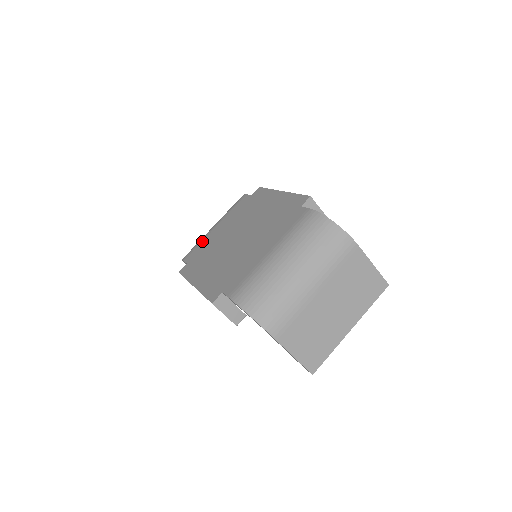
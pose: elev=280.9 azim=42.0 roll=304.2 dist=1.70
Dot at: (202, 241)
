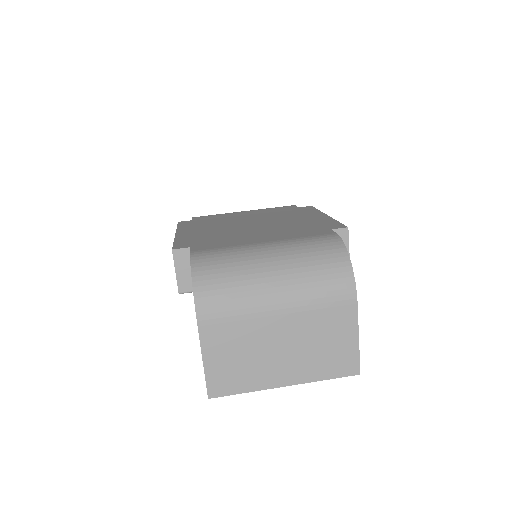
Dot at: (222, 214)
